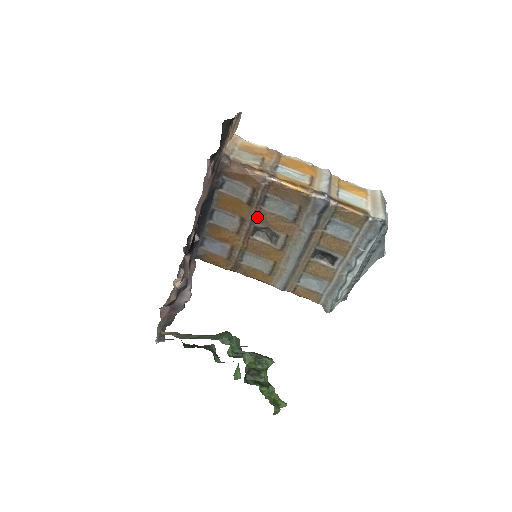
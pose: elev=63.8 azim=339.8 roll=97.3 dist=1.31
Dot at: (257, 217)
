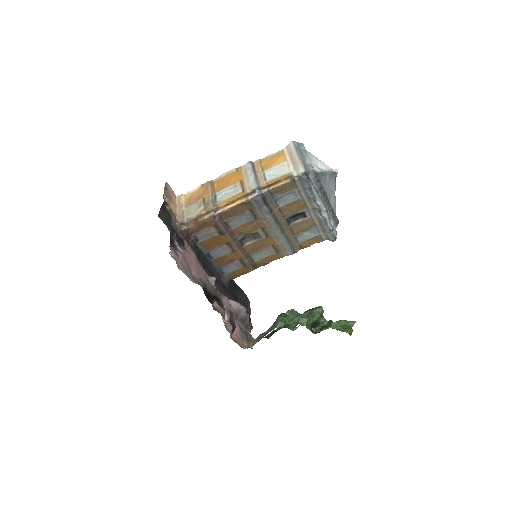
Dot at: (234, 235)
